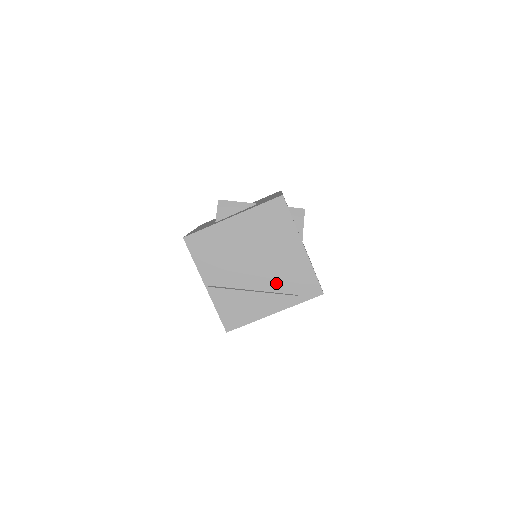
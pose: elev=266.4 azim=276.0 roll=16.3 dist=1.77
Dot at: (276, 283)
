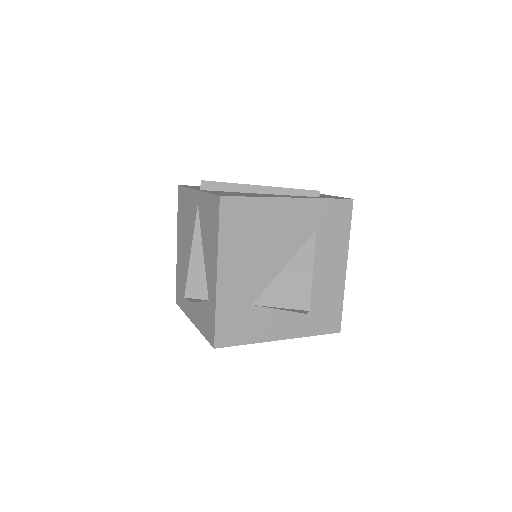
Dot at: occluded
